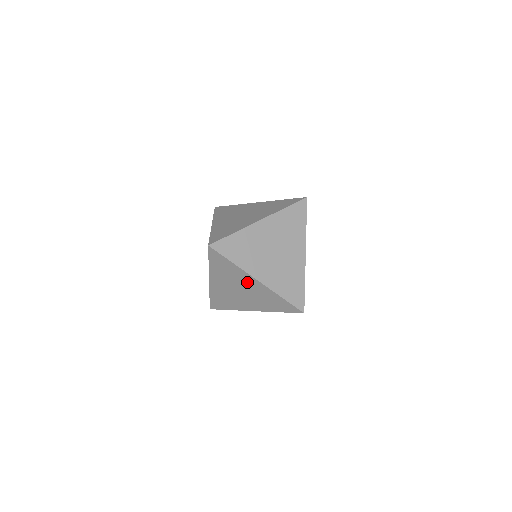
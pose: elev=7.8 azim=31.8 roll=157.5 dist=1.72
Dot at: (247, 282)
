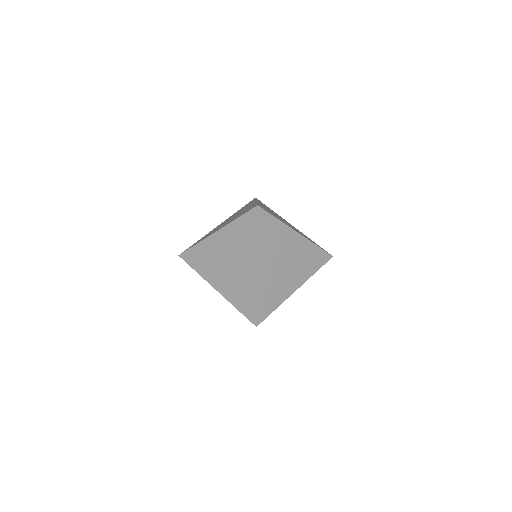
Dot at: occluded
